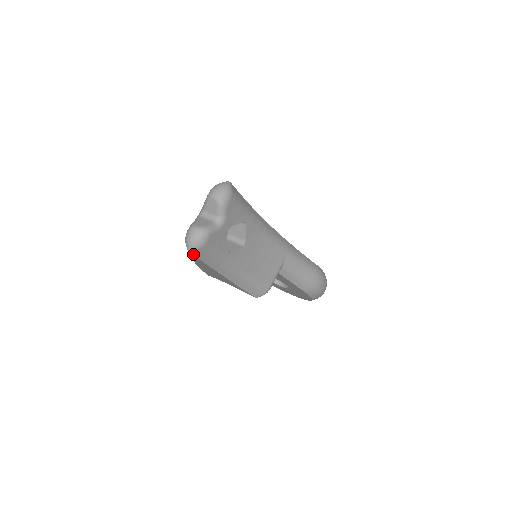
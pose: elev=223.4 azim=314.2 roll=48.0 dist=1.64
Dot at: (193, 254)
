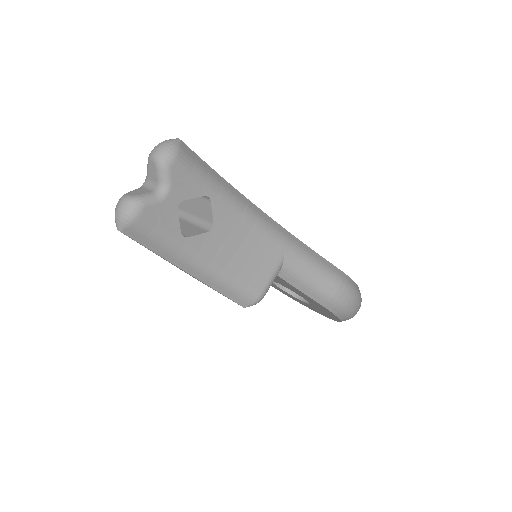
Dot at: (125, 234)
